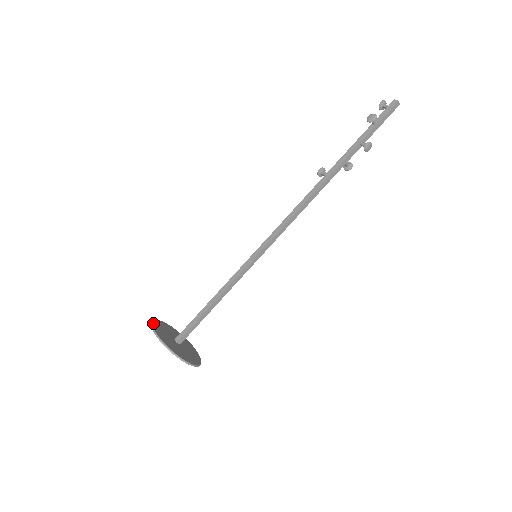
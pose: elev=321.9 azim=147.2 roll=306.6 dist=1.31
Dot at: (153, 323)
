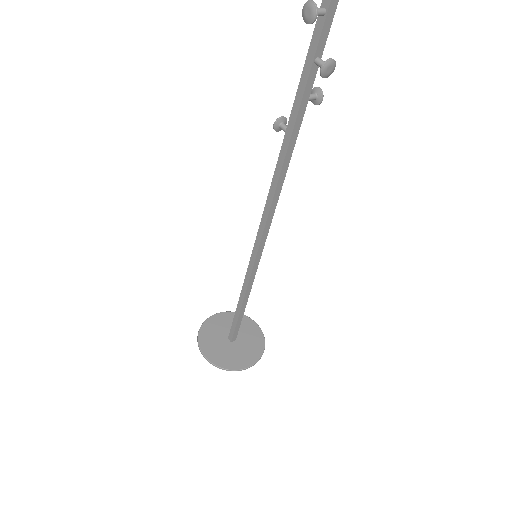
Dot at: (199, 337)
